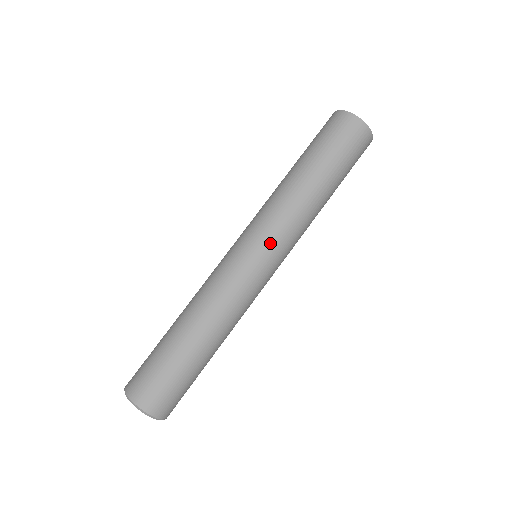
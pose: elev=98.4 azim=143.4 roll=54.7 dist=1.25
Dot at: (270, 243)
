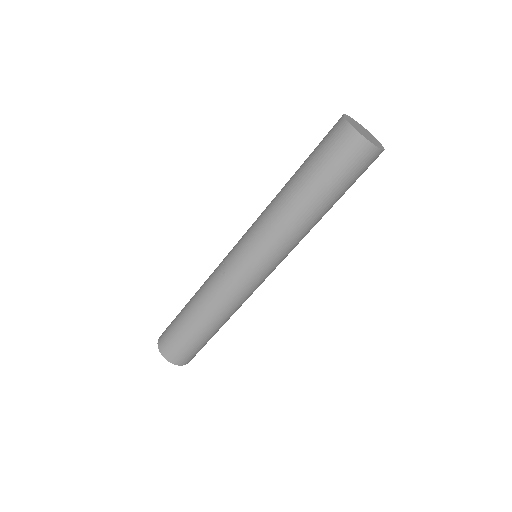
Dot at: occluded
